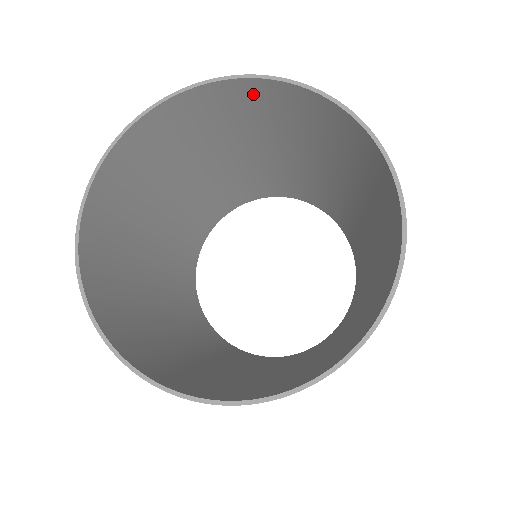
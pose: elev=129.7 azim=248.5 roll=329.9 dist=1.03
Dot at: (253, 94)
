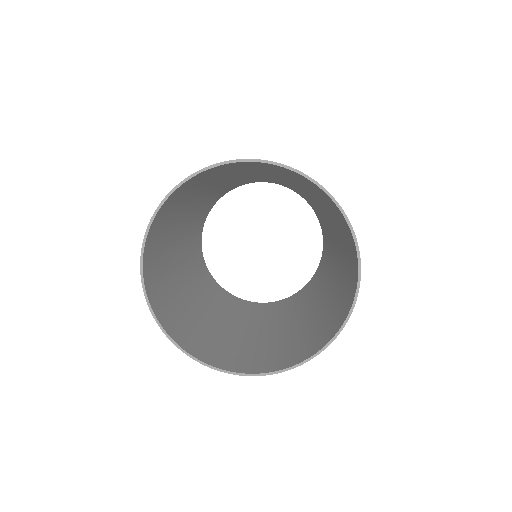
Dot at: (248, 164)
